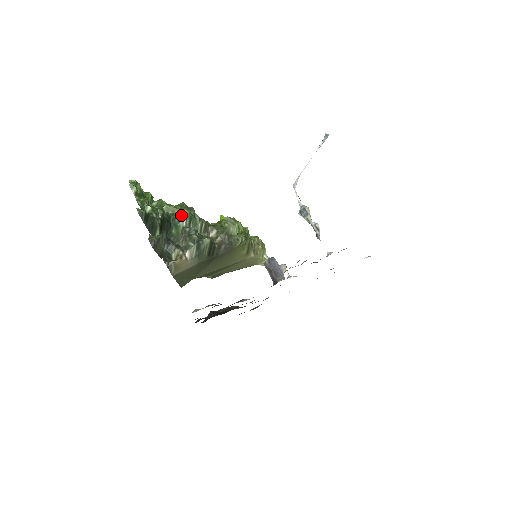
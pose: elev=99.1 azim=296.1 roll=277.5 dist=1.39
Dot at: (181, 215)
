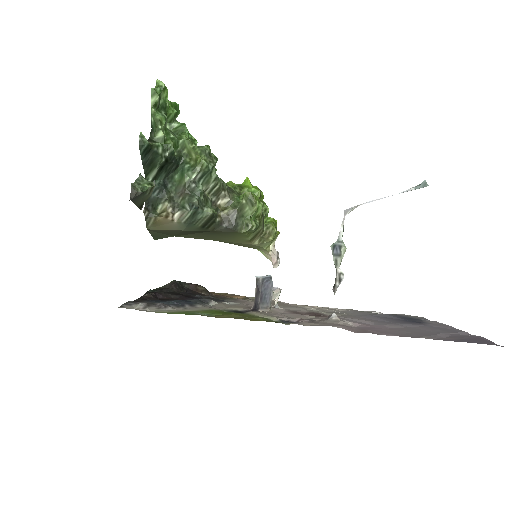
Dot at: (195, 163)
